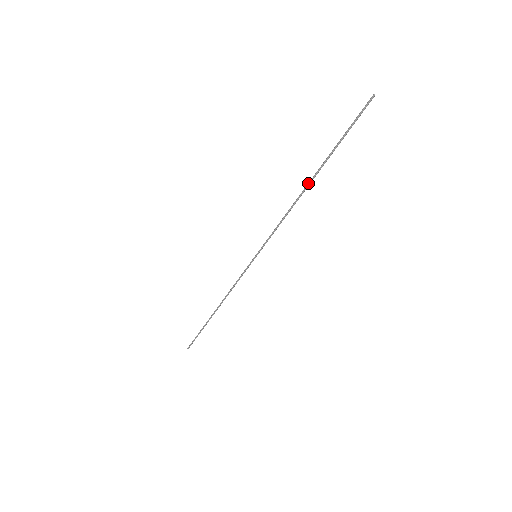
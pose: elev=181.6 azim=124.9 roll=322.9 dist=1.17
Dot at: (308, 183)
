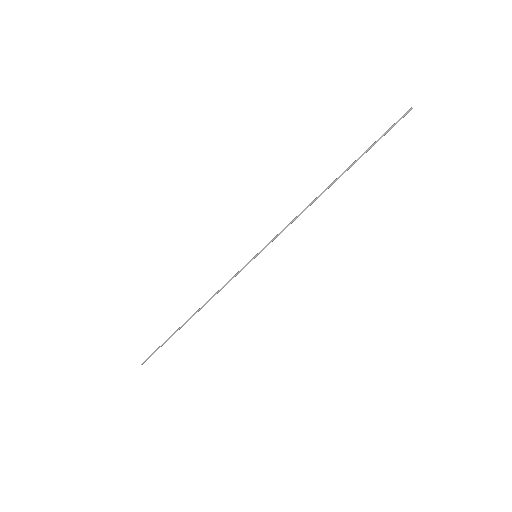
Dot at: (331, 183)
